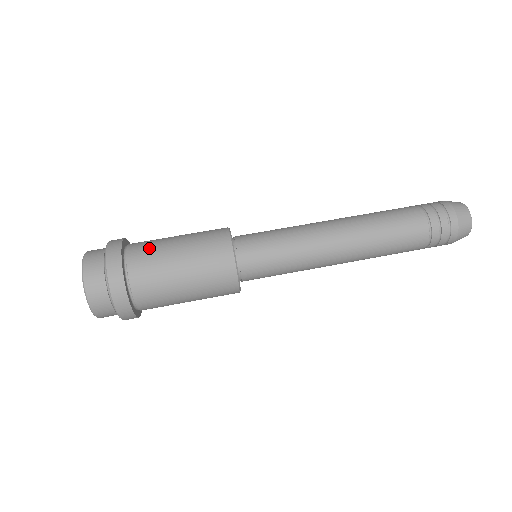
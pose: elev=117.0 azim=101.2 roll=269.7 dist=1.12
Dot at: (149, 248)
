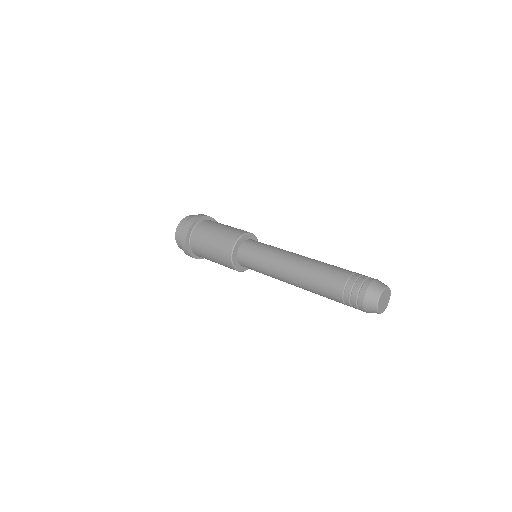
Dot at: (215, 222)
